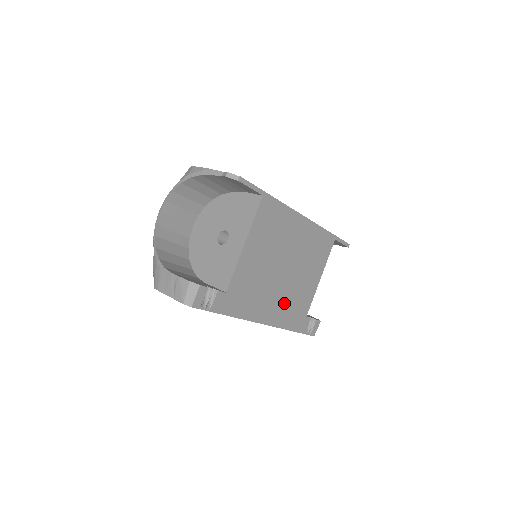
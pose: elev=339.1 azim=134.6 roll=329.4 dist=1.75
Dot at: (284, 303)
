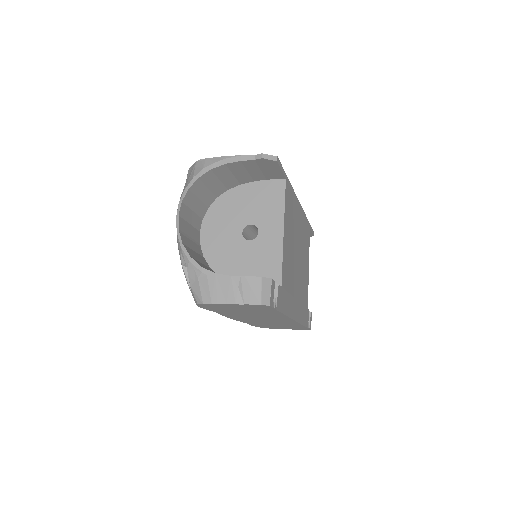
Dot at: (300, 296)
